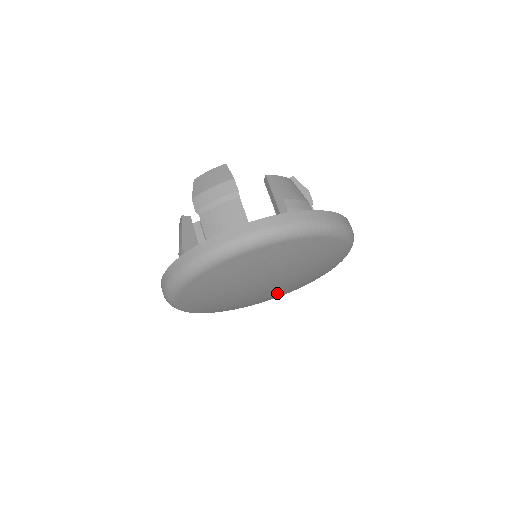
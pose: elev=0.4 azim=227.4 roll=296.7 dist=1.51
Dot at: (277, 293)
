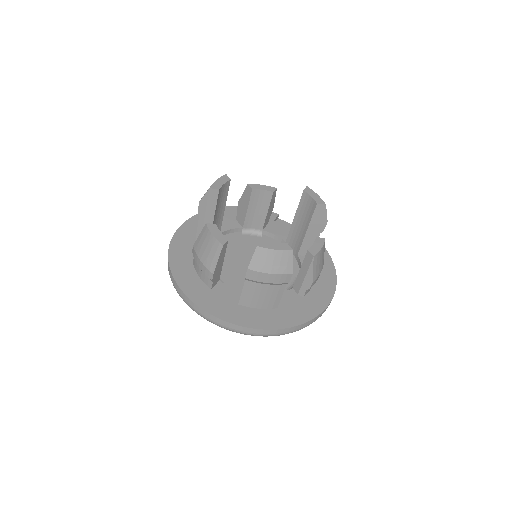
Dot at: occluded
